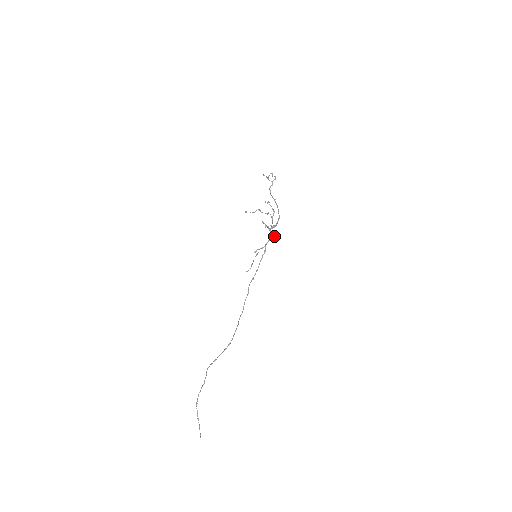
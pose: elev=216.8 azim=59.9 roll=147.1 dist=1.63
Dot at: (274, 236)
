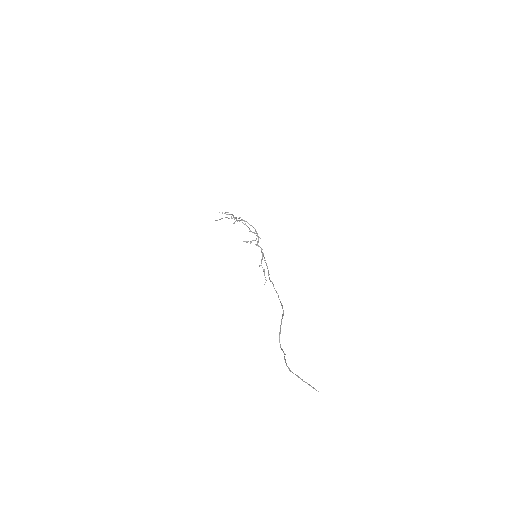
Dot at: (260, 238)
